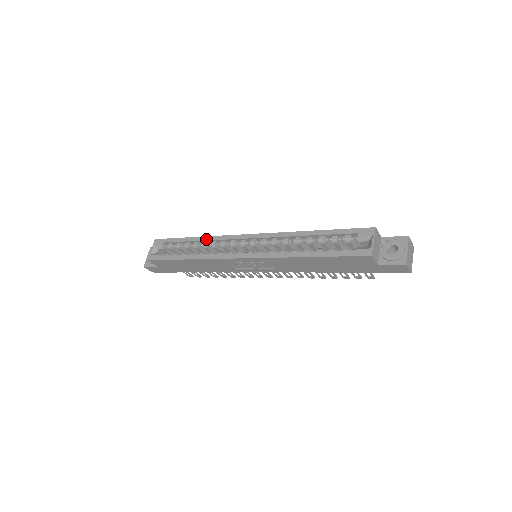
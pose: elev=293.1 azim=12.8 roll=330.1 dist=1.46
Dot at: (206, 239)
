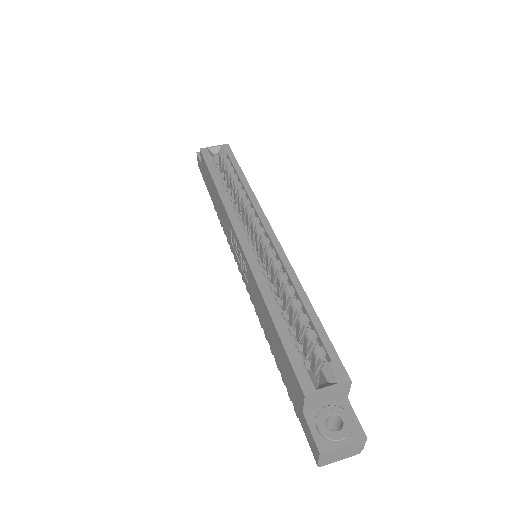
Dot at: (248, 190)
